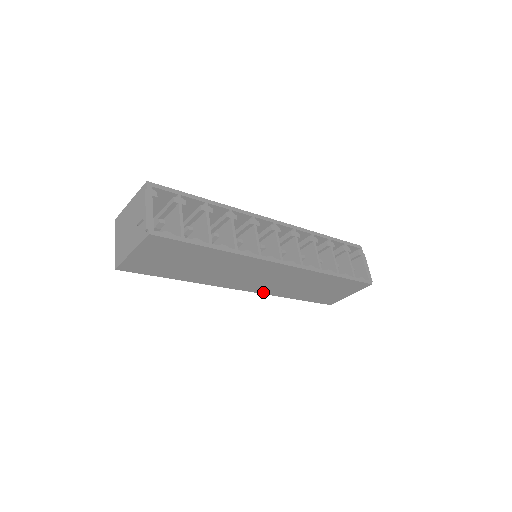
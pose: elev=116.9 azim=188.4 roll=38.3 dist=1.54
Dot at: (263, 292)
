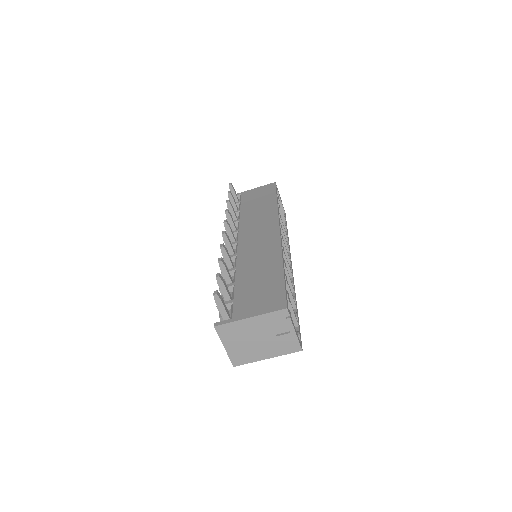
Dot at: occluded
